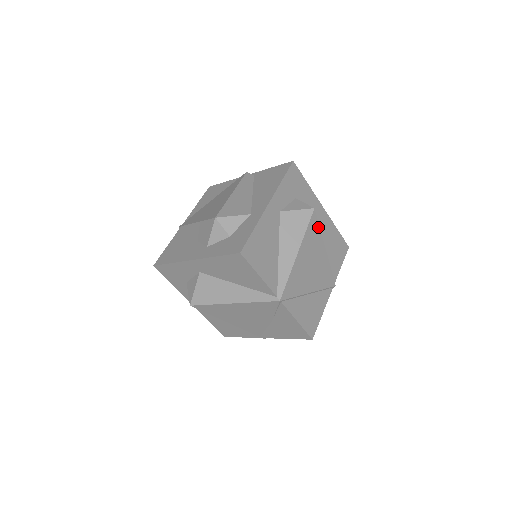
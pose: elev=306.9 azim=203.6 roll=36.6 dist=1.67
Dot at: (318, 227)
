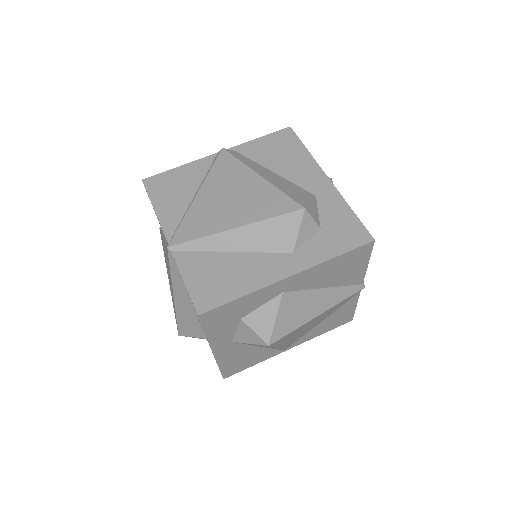
Dot at: occluded
